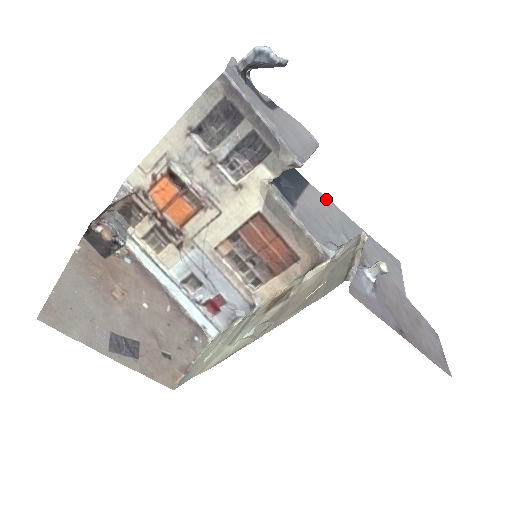
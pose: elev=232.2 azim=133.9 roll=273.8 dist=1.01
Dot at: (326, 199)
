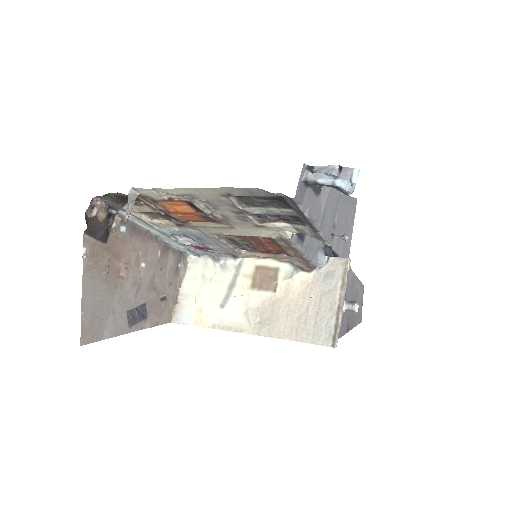
Dot at: occluded
